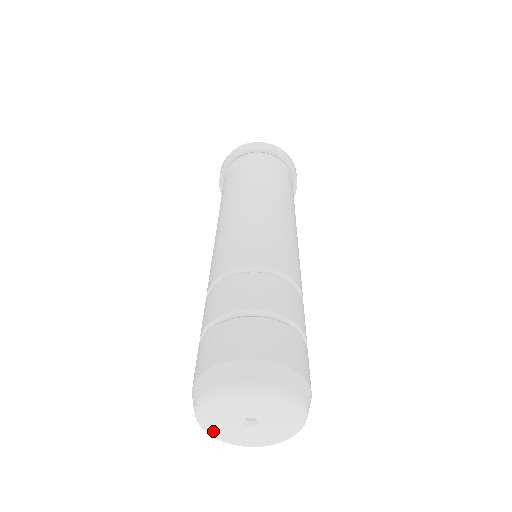
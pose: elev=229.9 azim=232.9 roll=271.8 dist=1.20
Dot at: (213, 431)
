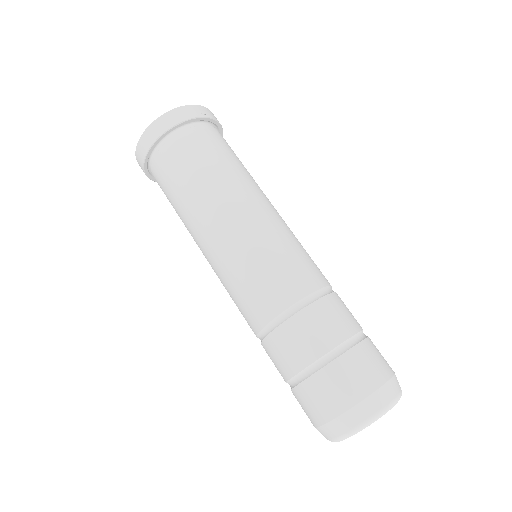
Dot at: occluded
